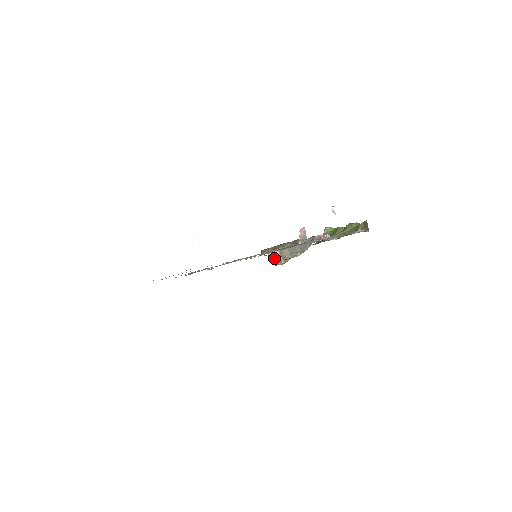
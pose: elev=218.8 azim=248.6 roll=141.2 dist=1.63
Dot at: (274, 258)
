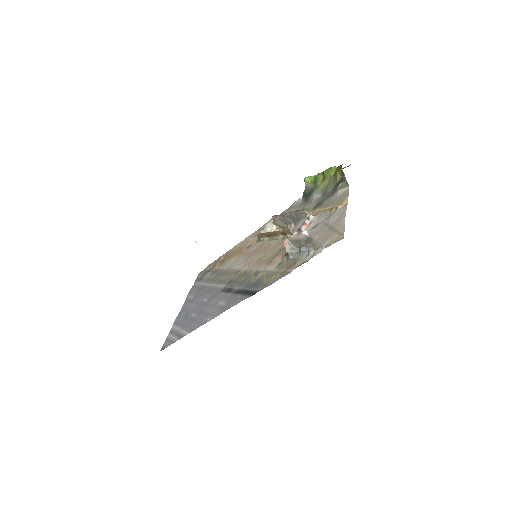
Dot at: occluded
